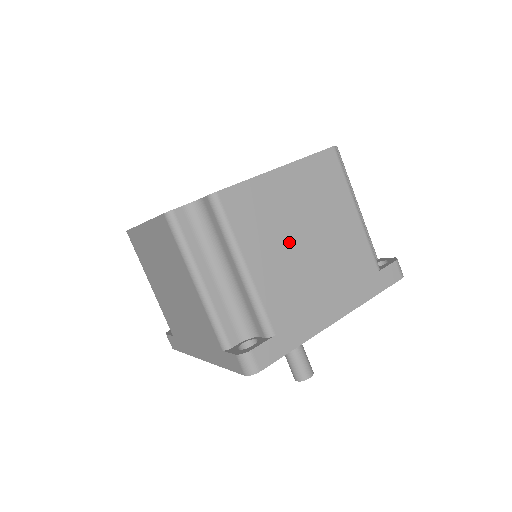
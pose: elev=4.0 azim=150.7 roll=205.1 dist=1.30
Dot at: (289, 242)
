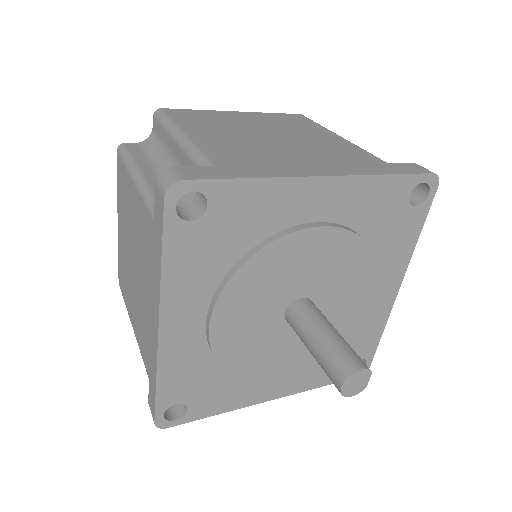
Dot at: (244, 133)
